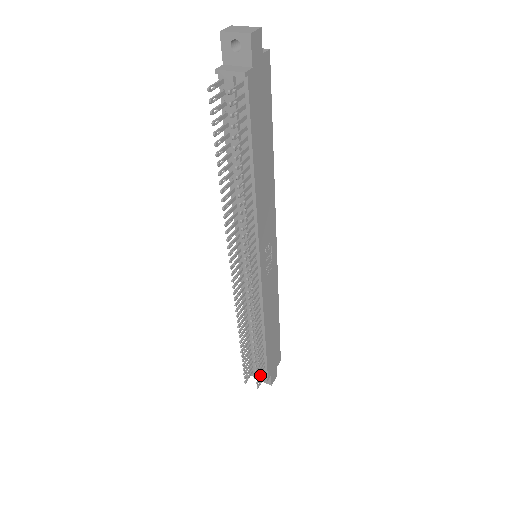
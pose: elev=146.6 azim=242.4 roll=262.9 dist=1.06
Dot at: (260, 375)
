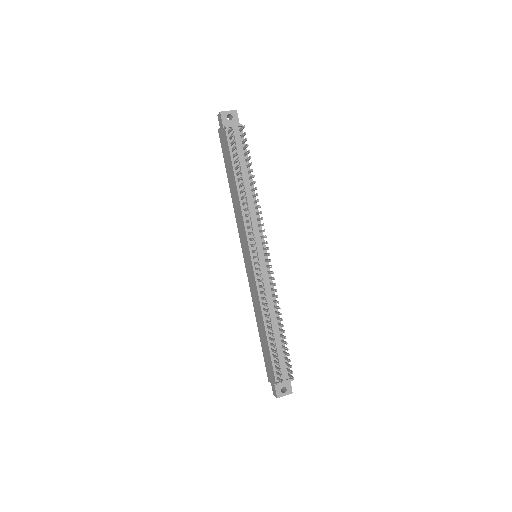
Dot at: (288, 370)
